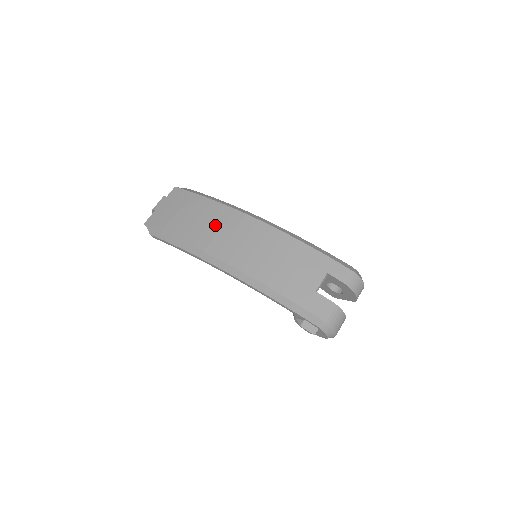
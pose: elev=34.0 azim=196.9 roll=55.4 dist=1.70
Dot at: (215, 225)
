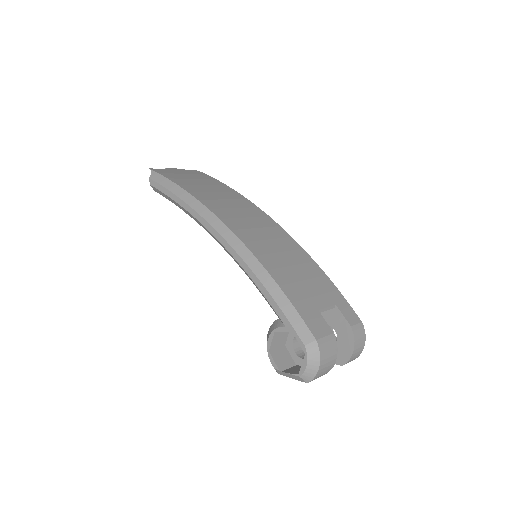
Dot at: (232, 203)
